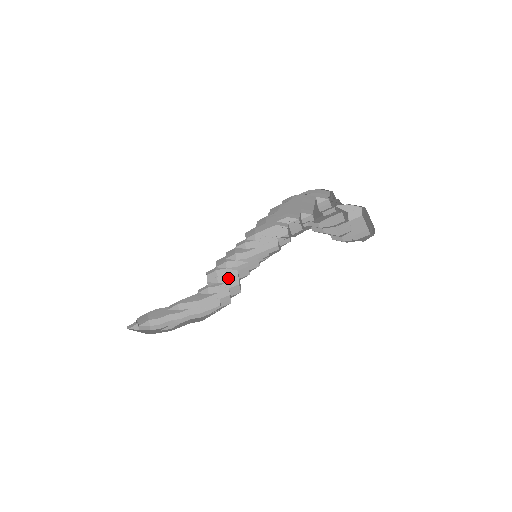
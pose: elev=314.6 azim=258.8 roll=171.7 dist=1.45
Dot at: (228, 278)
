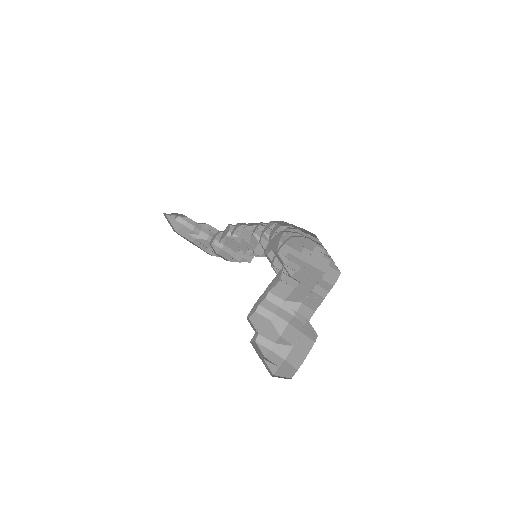
Dot at: (250, 240)
